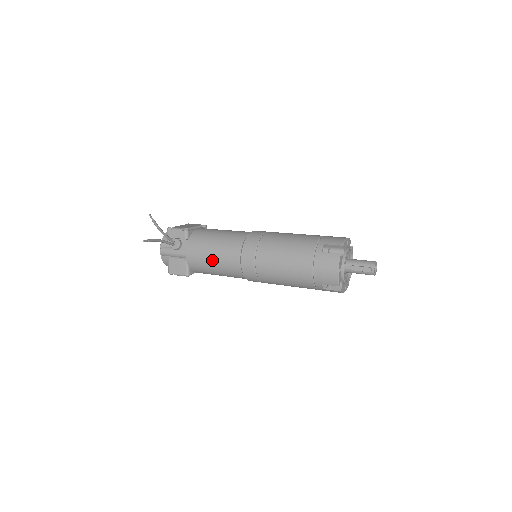
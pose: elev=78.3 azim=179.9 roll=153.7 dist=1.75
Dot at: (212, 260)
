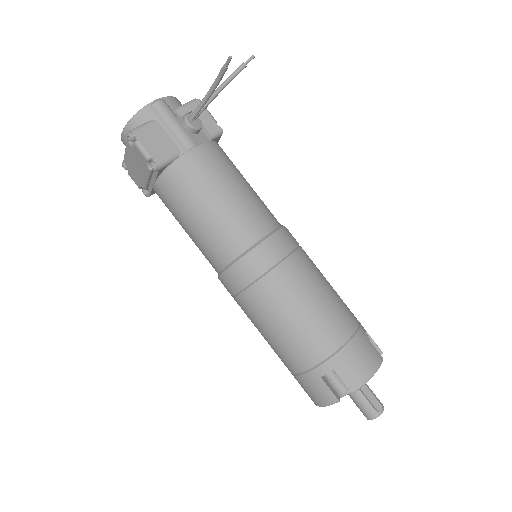
Dot at: (225, 194)
